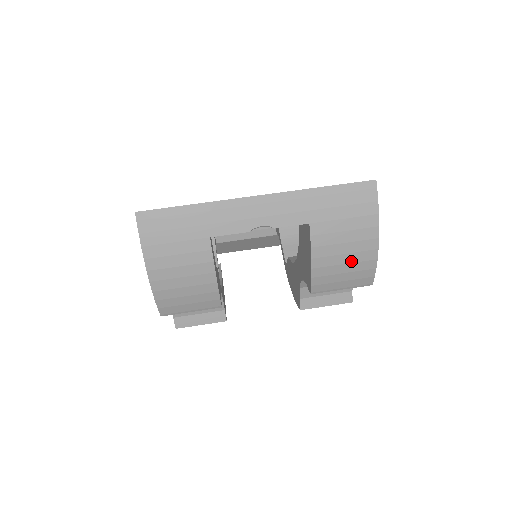
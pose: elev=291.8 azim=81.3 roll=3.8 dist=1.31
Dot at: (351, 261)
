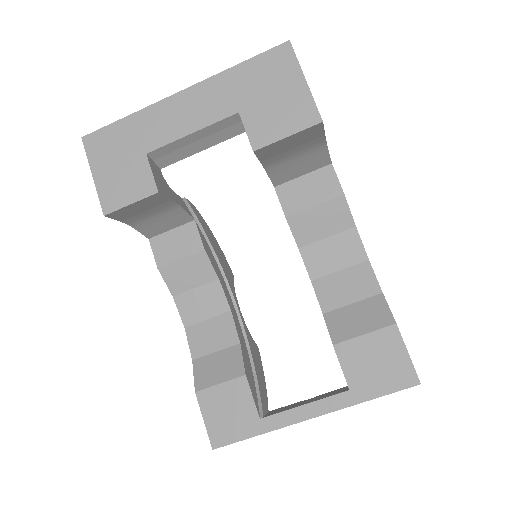
Dot at: occluded
